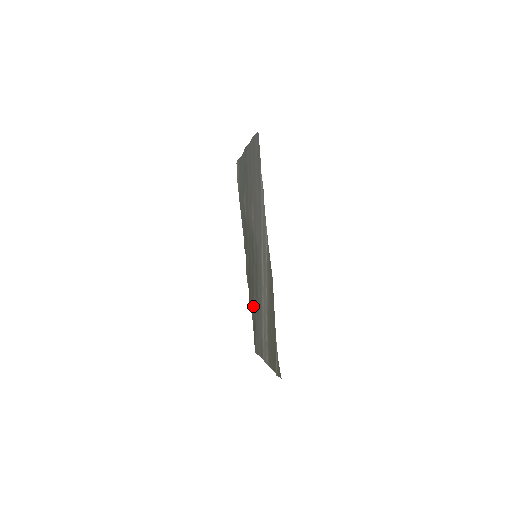
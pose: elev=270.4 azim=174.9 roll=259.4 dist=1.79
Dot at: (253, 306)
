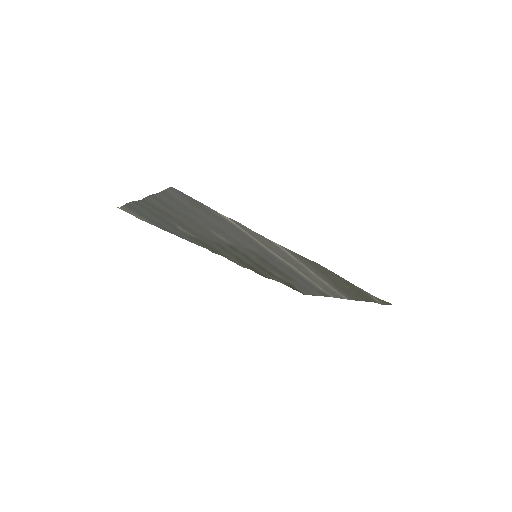
Dot at: occluded
